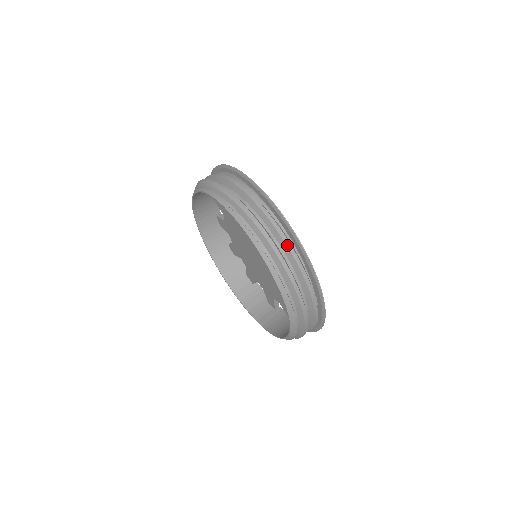
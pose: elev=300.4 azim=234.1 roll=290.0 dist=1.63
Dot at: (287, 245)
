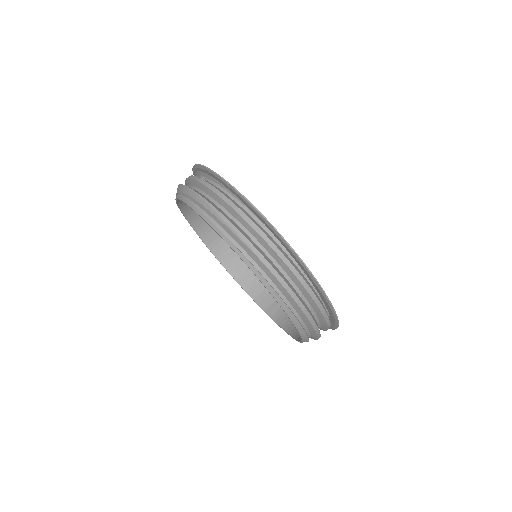
Dot at: (291, 270)
